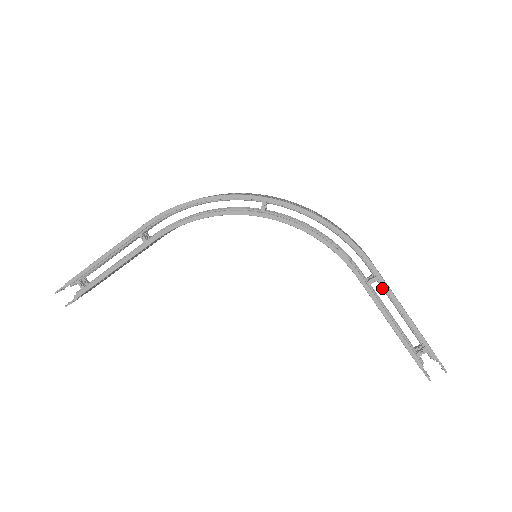
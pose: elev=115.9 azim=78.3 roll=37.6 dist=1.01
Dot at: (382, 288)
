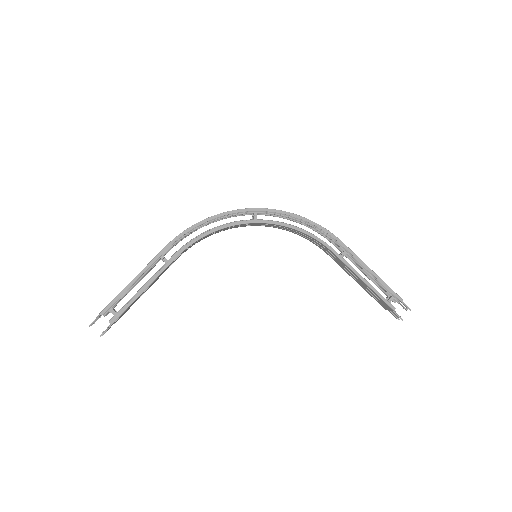
Dot at: (351, 258)
